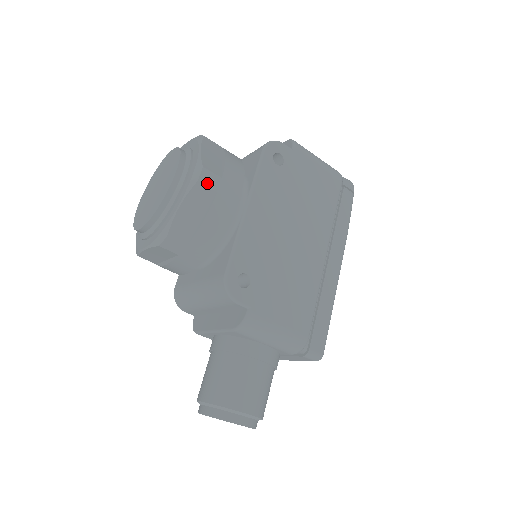
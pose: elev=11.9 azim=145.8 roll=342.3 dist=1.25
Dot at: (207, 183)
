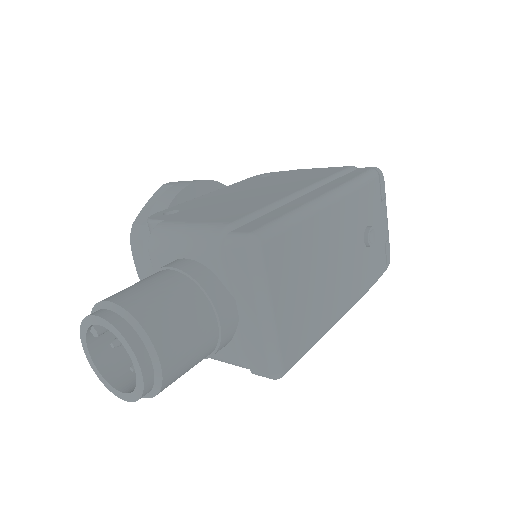
Dot at: (169, 184)
